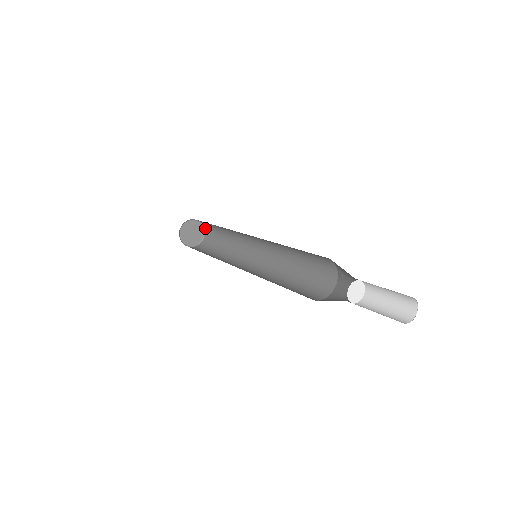
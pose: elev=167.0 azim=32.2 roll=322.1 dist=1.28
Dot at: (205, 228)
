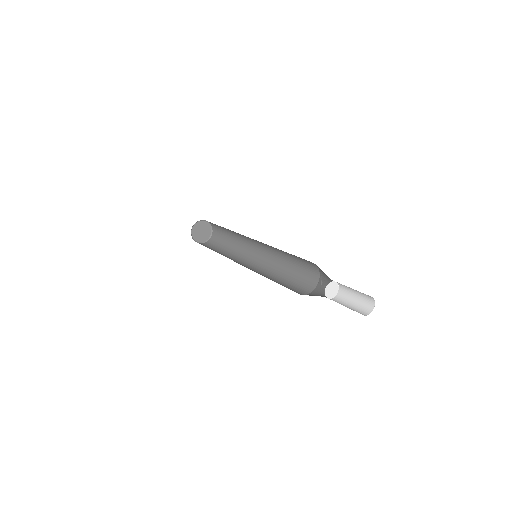
Dot at: (213, 232)
